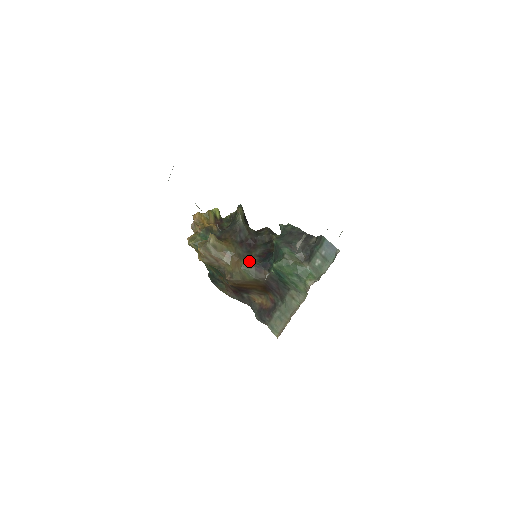
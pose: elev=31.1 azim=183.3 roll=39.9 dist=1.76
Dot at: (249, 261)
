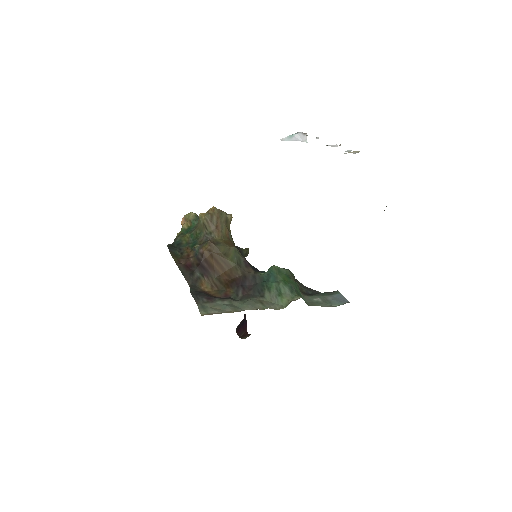
Dot at: occluded
